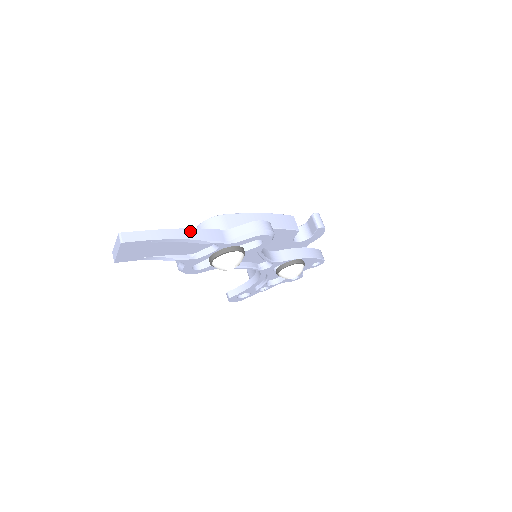
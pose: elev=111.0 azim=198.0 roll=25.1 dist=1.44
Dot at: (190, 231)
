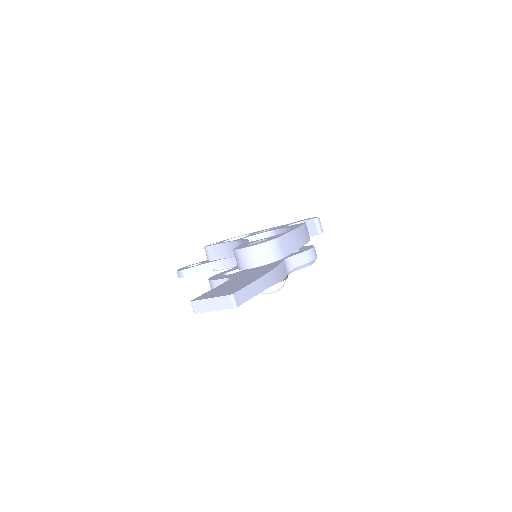
Dot at: (273, 273)
